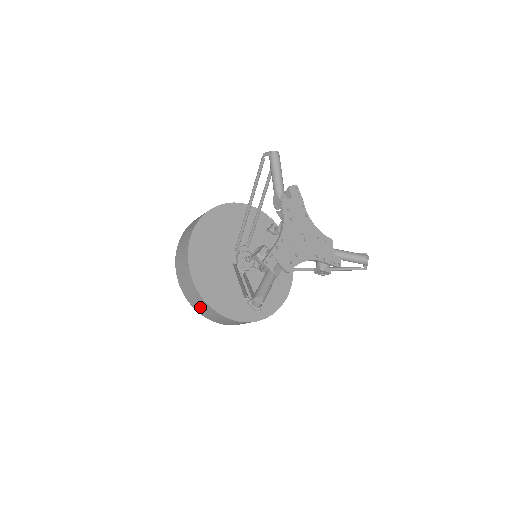
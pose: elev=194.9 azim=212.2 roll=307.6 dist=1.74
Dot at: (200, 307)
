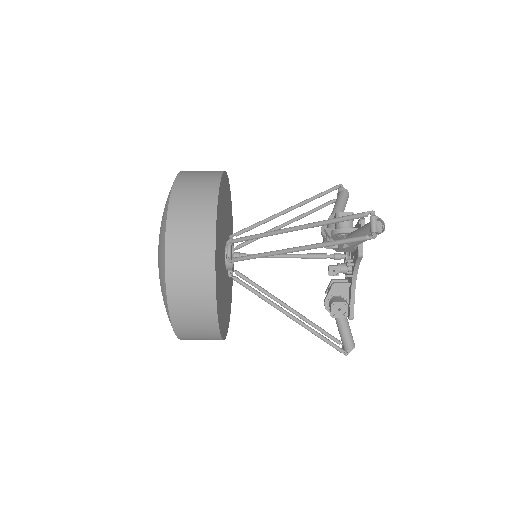
Dot at: occluded
